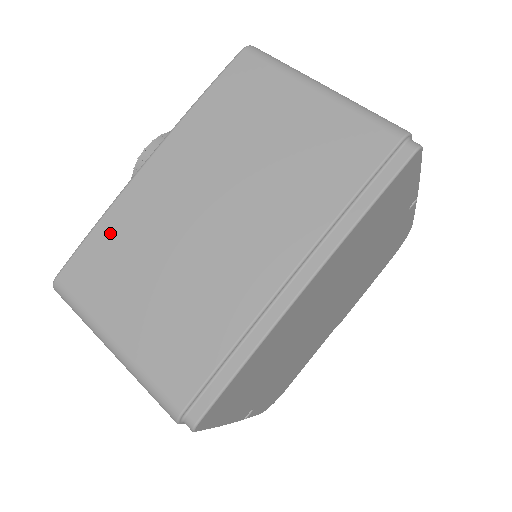
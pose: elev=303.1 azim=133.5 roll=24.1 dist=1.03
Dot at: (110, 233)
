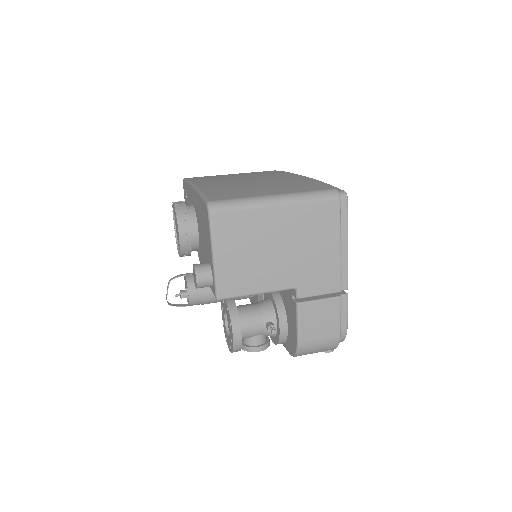
Dot at: (213, 190)
